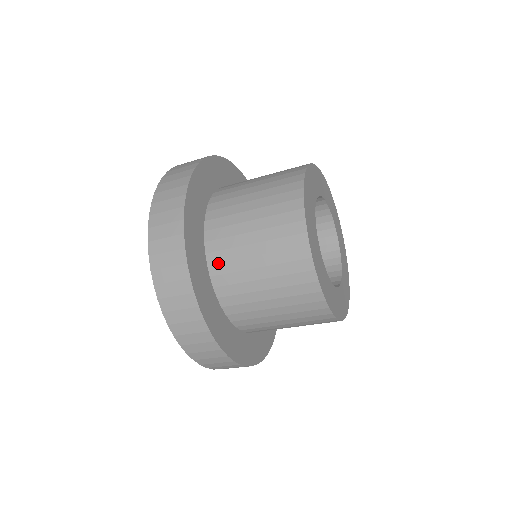
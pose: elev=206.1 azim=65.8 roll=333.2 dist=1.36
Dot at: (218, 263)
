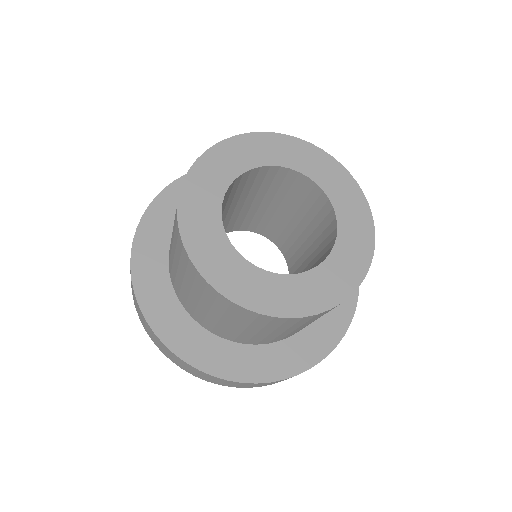
Dot at: (213, 329)
